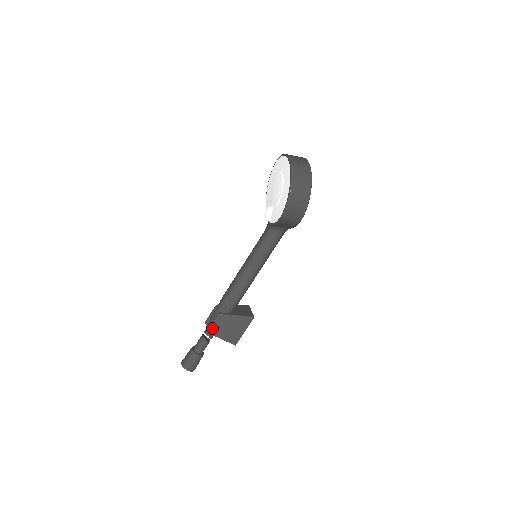
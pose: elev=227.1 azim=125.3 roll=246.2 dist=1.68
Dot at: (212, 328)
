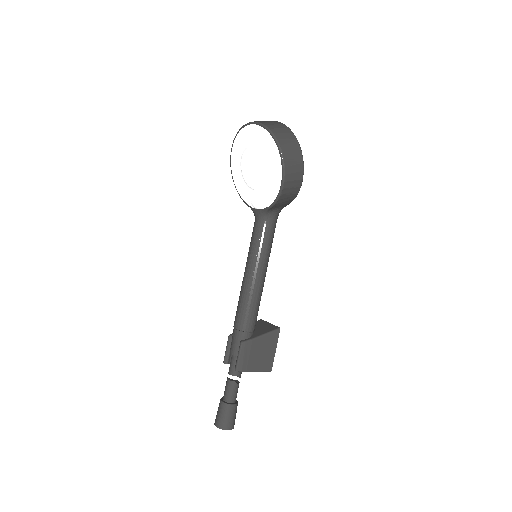
Dot at: (240, 364)
